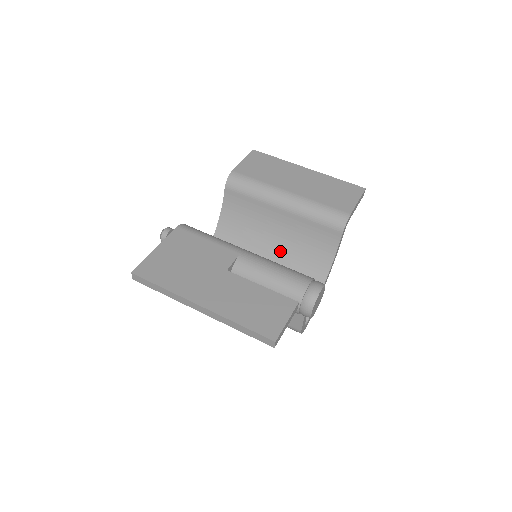
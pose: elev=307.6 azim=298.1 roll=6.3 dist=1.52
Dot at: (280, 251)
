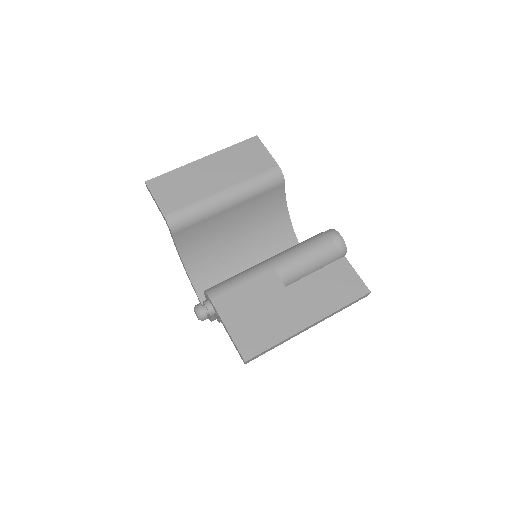
Dot at: (247, 234)
